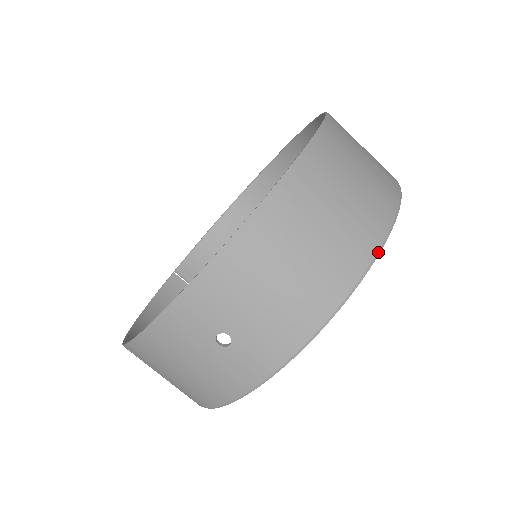
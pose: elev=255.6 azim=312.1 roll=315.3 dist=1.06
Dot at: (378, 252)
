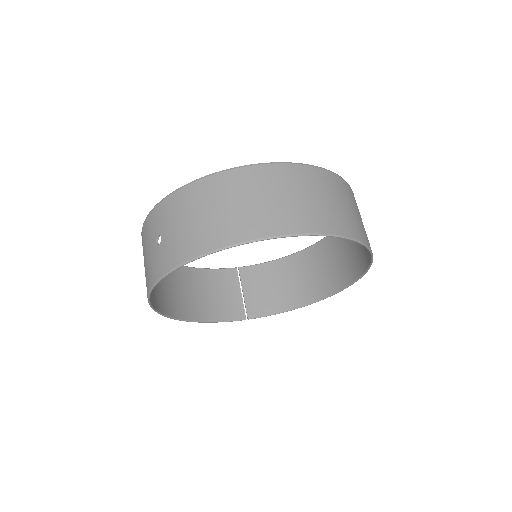
Dot at: (262, 239)
